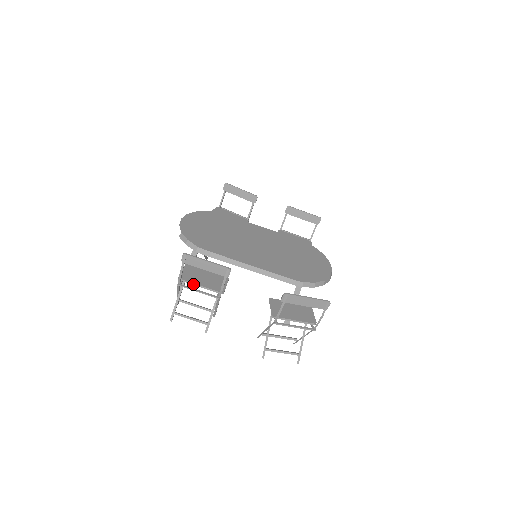
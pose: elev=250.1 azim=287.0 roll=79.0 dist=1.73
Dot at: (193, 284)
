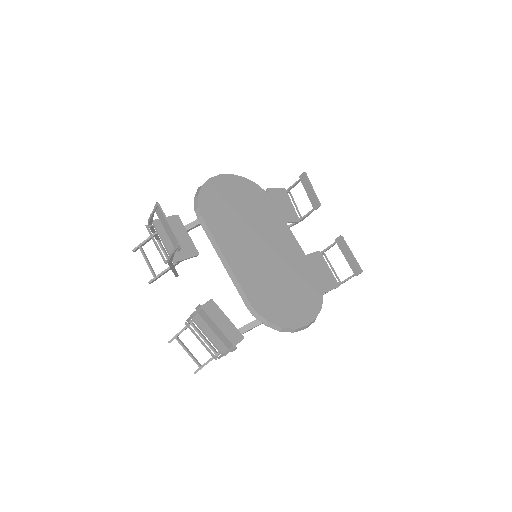
Dot at: (159, 235)
